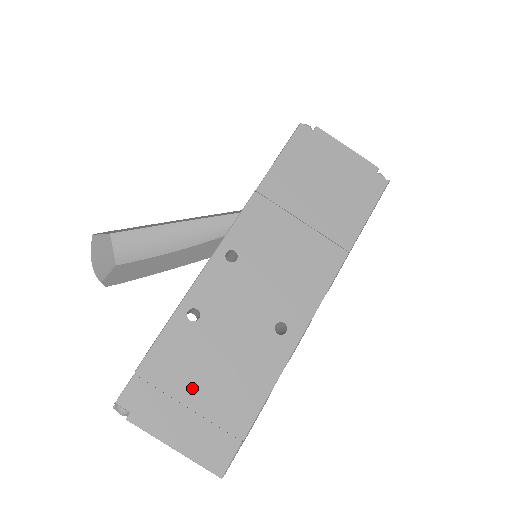
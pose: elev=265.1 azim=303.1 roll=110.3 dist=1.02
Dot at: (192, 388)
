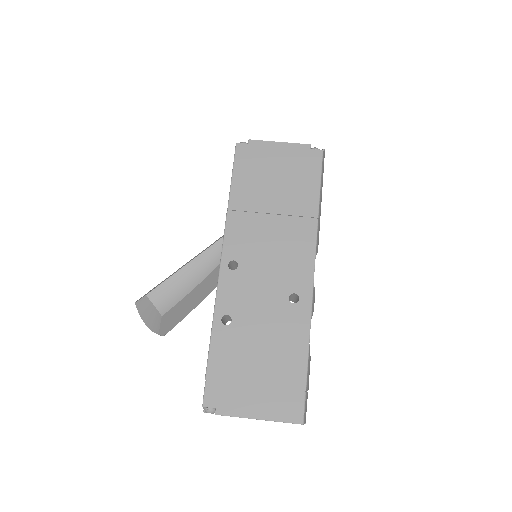
Dot at: (251, 371)
